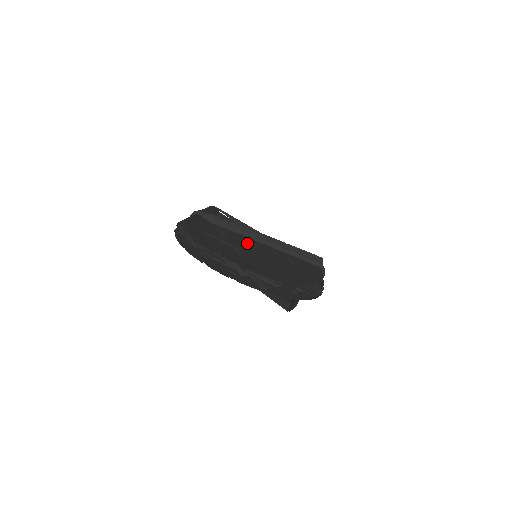
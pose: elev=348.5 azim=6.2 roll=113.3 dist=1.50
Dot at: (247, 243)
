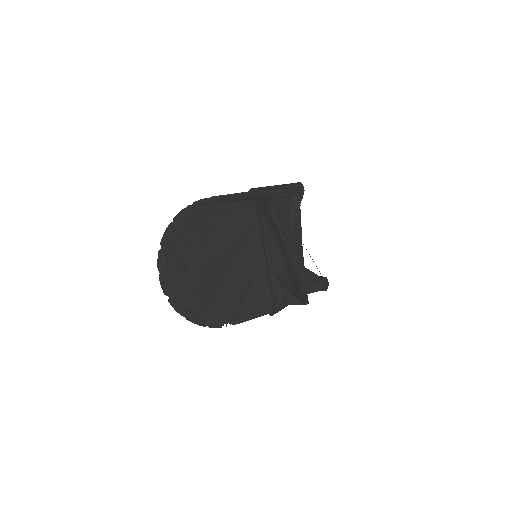
Dot at: (241, 250)
